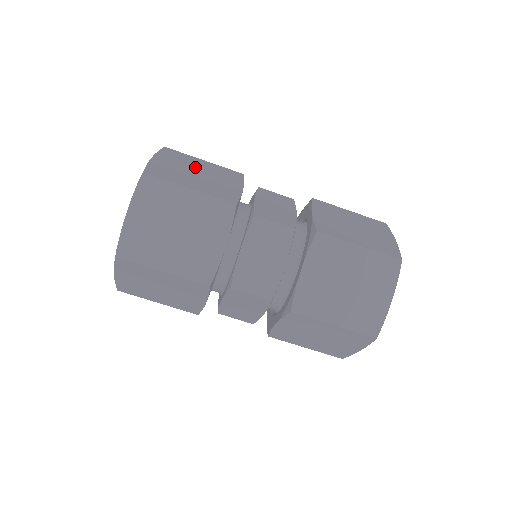
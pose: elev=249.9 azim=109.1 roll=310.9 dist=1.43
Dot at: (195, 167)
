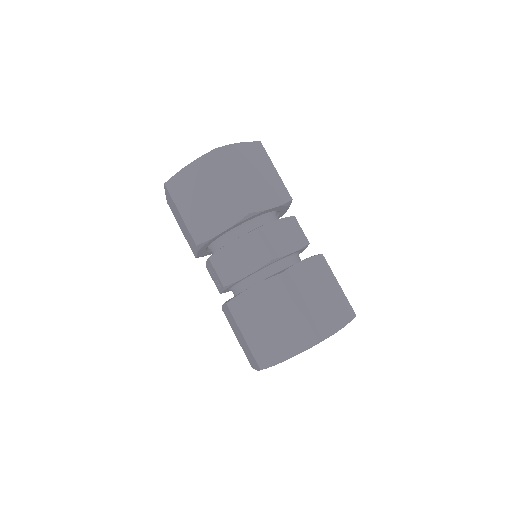
Dot at: (261, 170)
